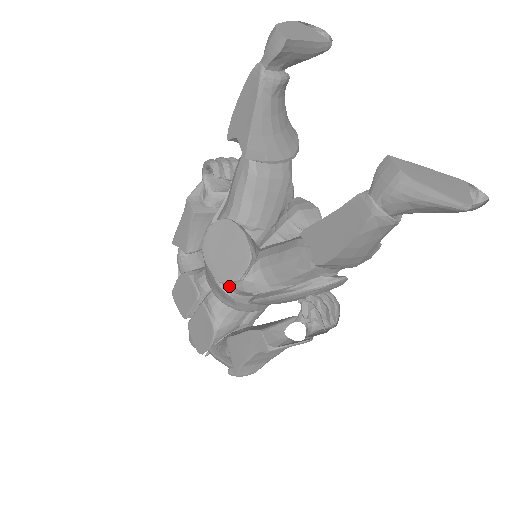
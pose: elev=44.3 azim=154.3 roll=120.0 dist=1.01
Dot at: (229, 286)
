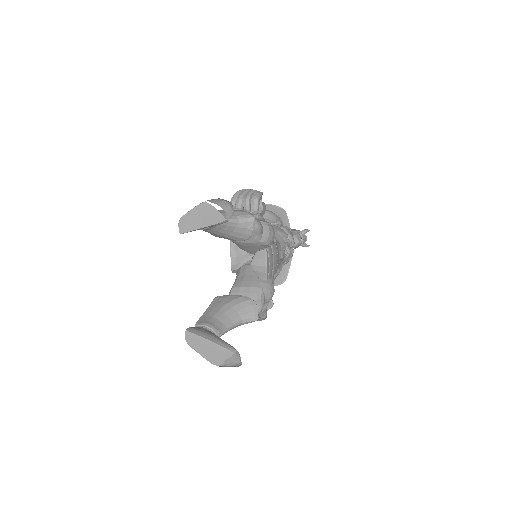
Dot at: occluded
